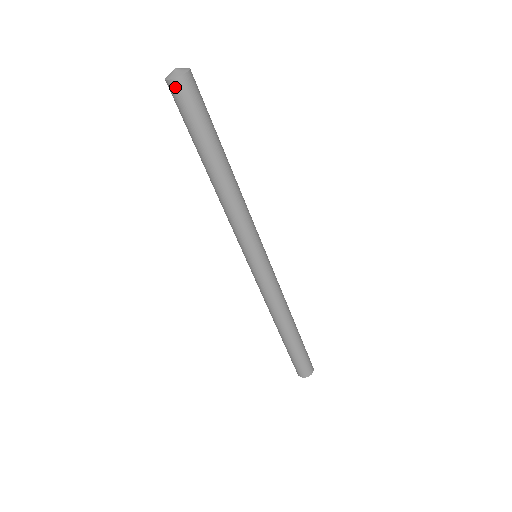
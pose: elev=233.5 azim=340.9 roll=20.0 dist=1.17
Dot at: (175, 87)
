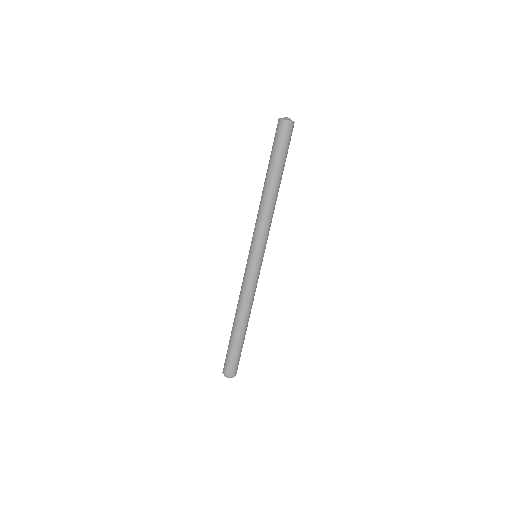
Dot at: (287, 125)
